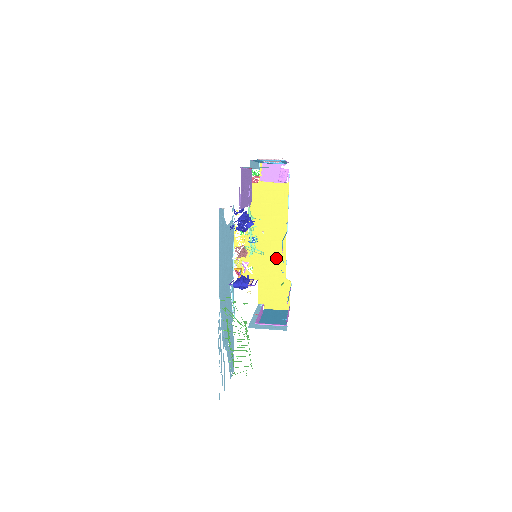
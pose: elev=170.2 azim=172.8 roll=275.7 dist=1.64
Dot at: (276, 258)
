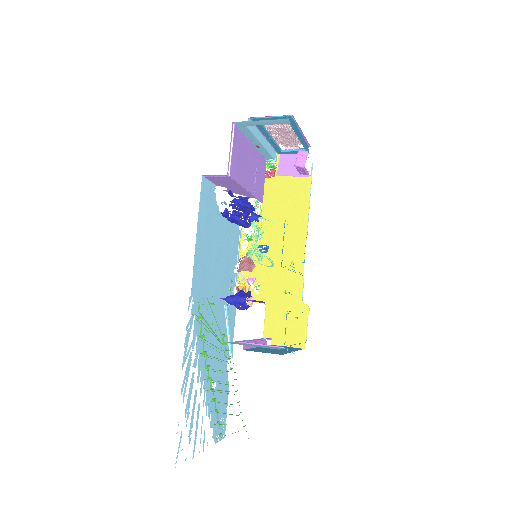
Dot at: (291, 274)
